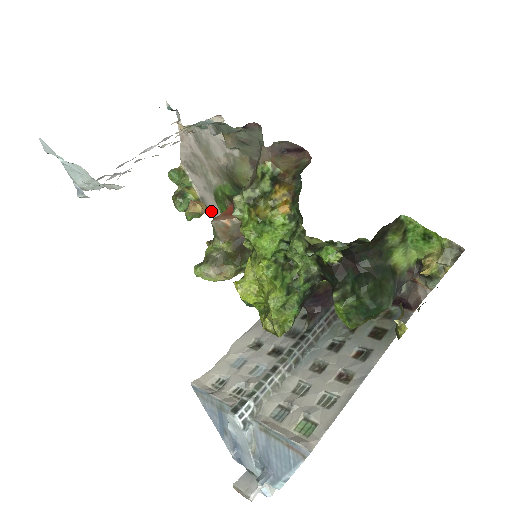
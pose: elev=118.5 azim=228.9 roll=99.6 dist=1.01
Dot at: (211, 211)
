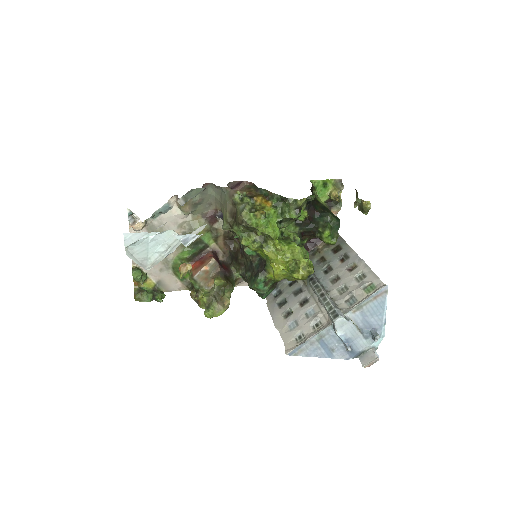
Dot at: (169, 287)
